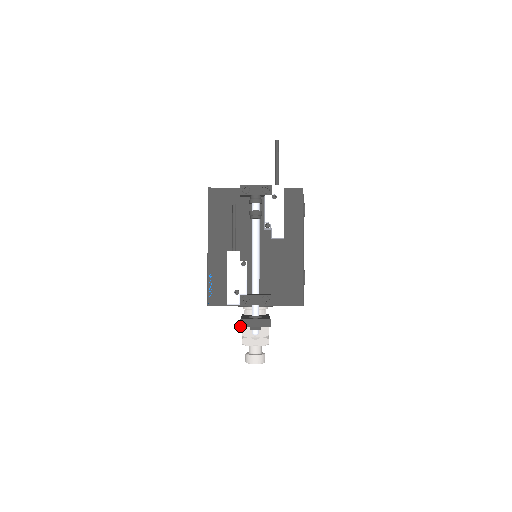
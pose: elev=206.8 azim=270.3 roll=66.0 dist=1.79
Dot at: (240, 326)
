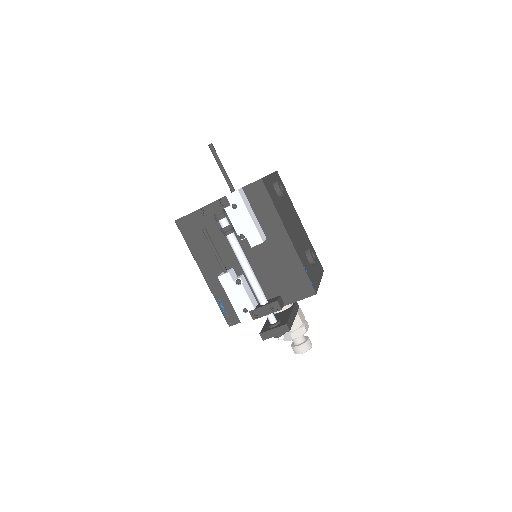
Dot at: occluded
